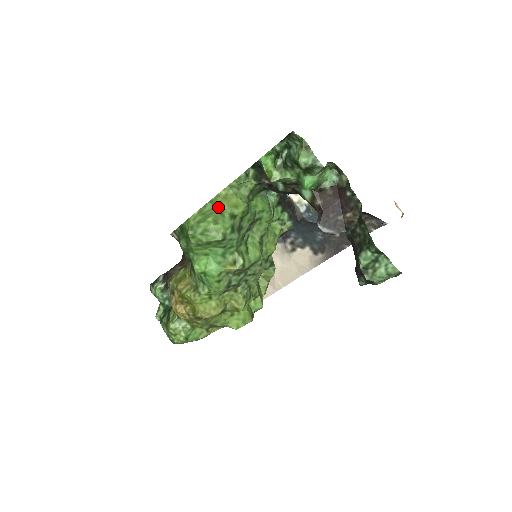
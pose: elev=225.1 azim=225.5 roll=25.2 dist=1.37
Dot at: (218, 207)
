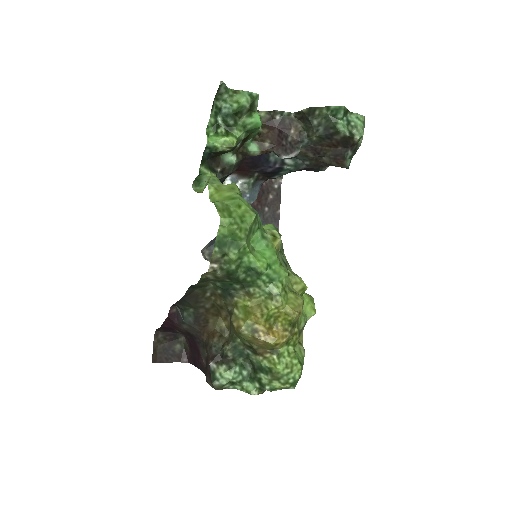
Dot at: (224, 199)
